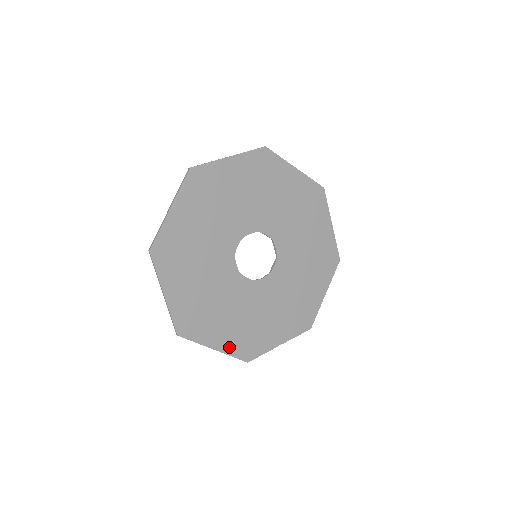
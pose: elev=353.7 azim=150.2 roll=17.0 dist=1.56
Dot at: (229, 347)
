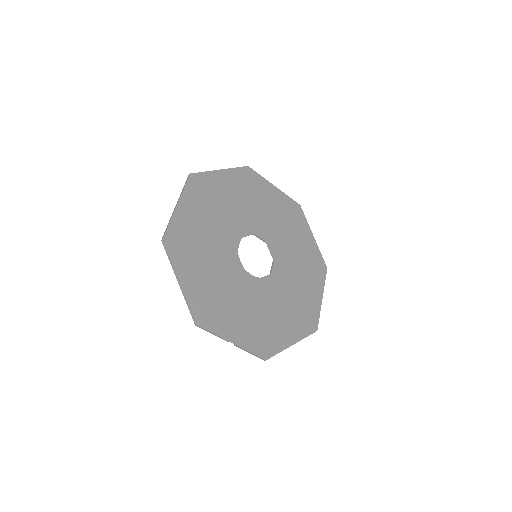
Dot at: (192, 294)
